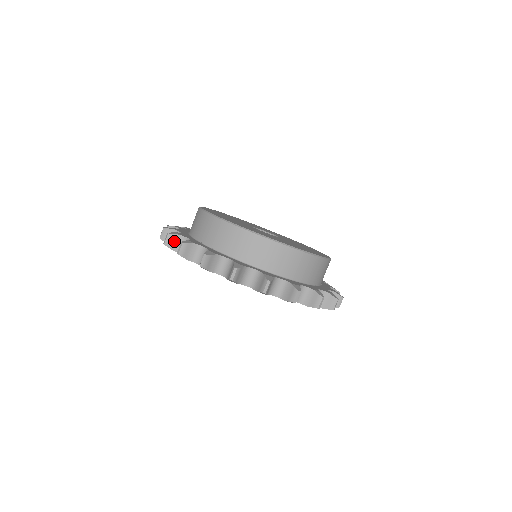
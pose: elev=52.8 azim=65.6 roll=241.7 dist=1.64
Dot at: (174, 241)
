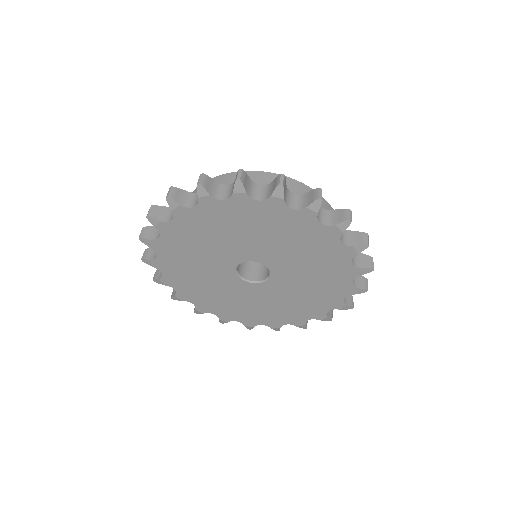
Dot at: (159, 212)
